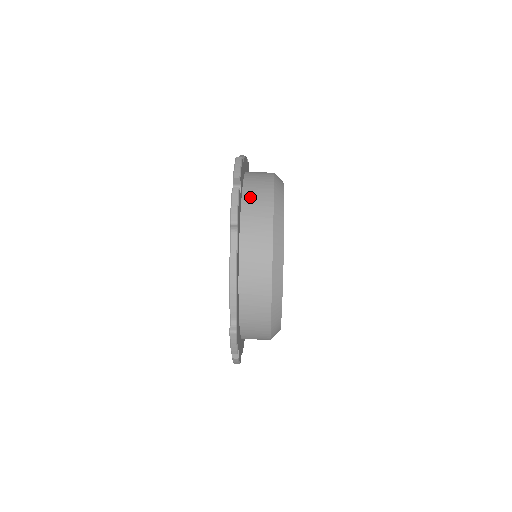
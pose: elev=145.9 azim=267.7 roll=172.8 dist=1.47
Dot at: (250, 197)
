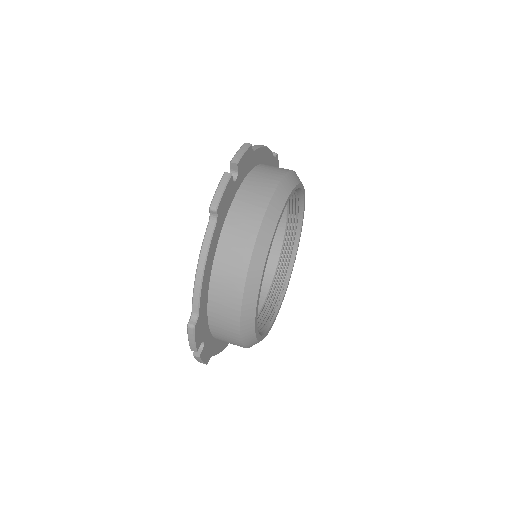
Dot at: (248, 188)
